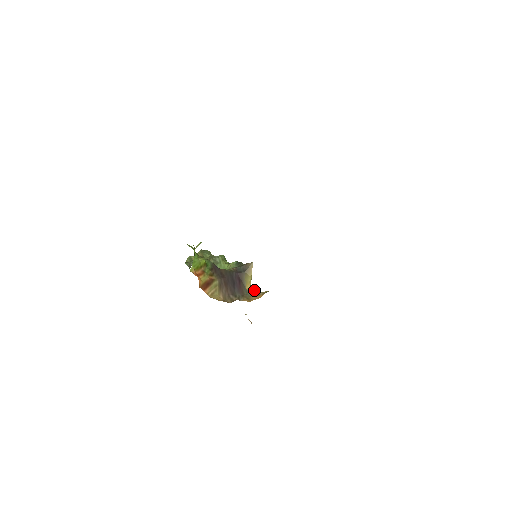
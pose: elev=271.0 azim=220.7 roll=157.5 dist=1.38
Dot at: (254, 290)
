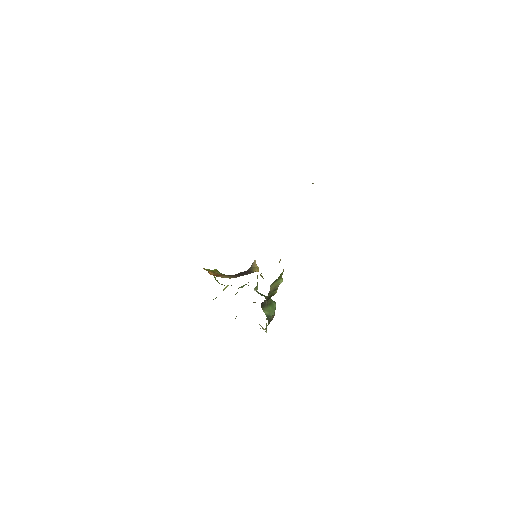
Dot at: occluded
